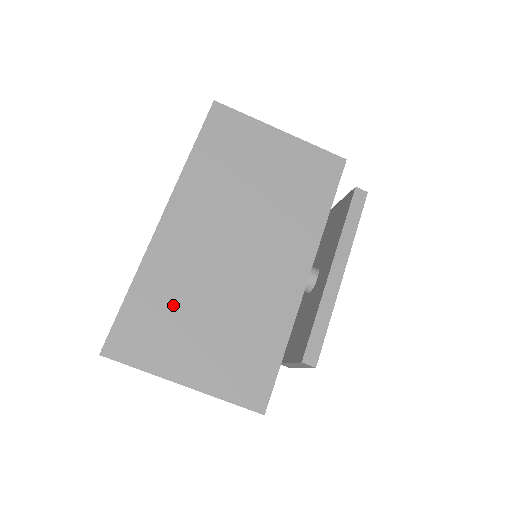
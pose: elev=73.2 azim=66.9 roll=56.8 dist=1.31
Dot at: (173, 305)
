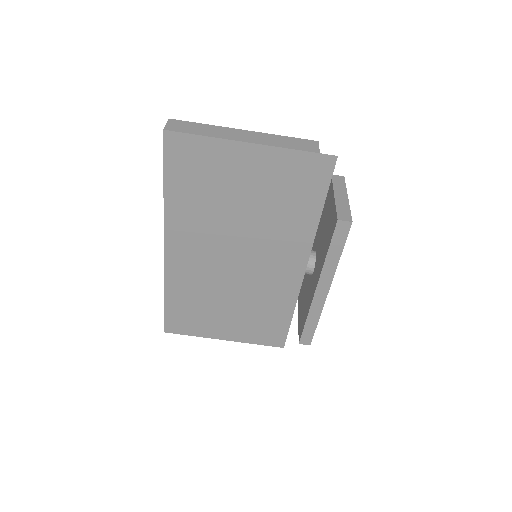
Dot at: (199, 303)
